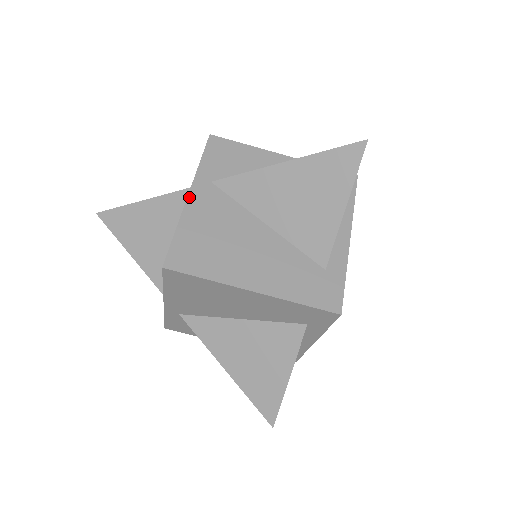
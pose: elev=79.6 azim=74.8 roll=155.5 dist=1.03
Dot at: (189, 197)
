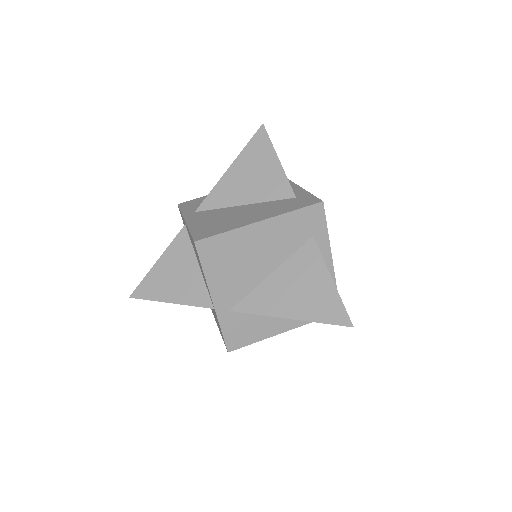
Dot at: (186, 221)
